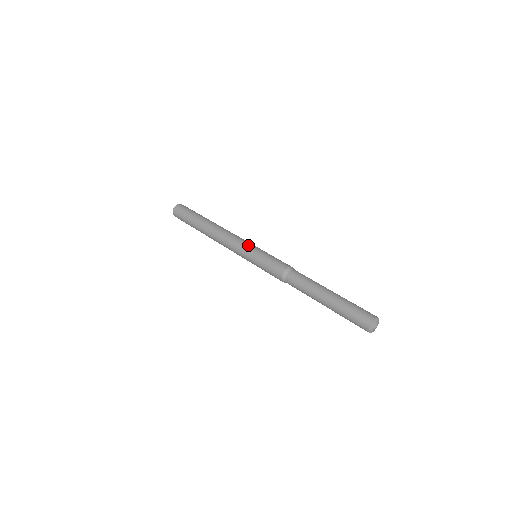
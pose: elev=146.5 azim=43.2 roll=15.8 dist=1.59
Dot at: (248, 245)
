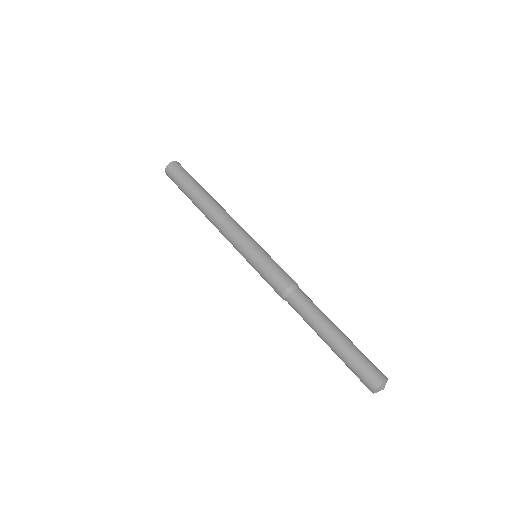
Dot at: (242, 247)
